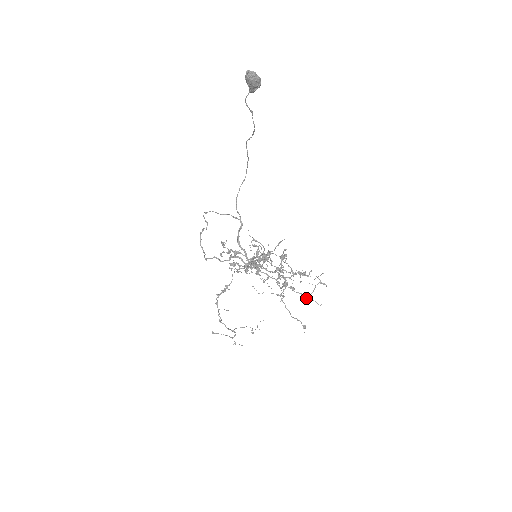
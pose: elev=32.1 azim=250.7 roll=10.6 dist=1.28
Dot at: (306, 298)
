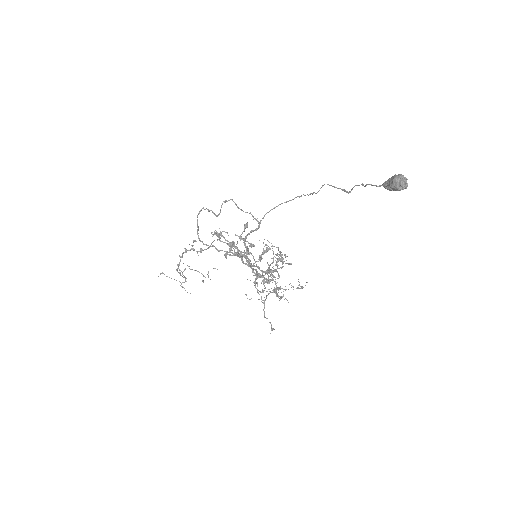
Dot at: occluded
